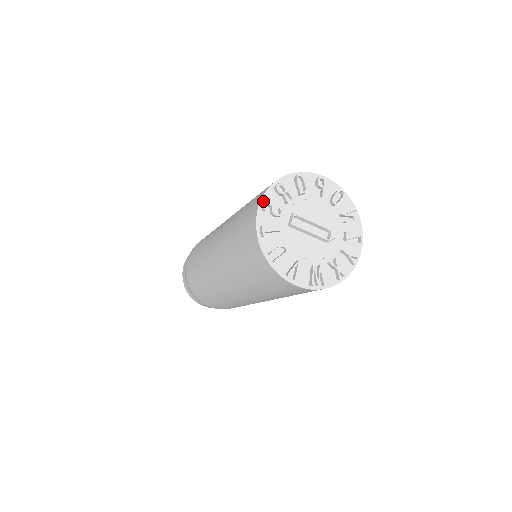
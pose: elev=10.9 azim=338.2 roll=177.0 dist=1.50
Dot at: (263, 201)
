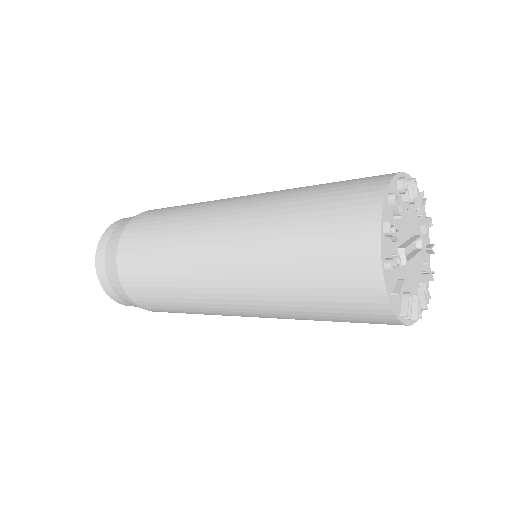
Dot at: (383, 259)
